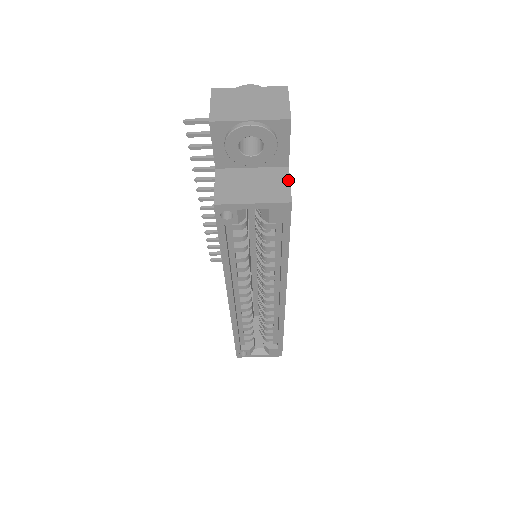
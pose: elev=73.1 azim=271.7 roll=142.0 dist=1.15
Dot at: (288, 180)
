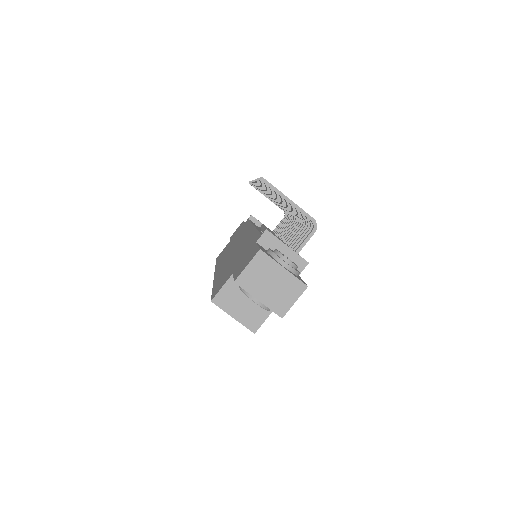
Dot at: (267, 316)
